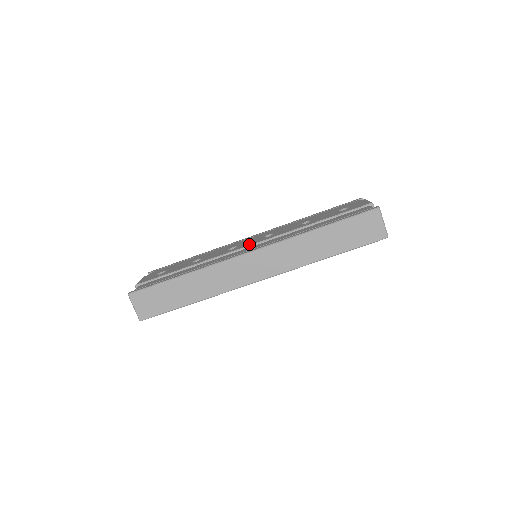
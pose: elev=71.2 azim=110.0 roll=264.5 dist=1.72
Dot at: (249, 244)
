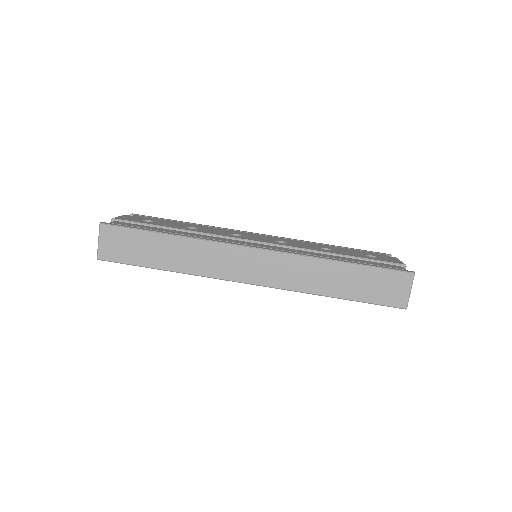
Dot at: (257, 240)
